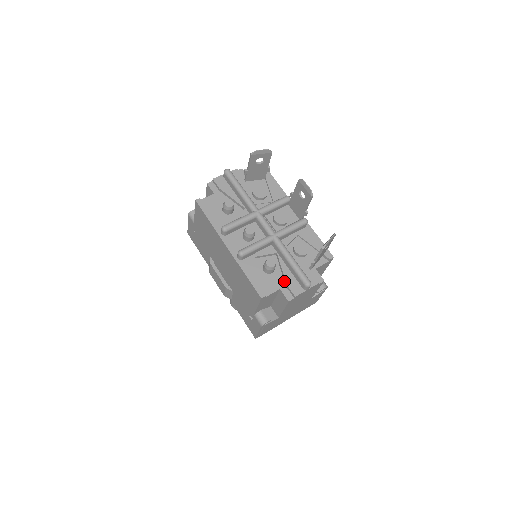
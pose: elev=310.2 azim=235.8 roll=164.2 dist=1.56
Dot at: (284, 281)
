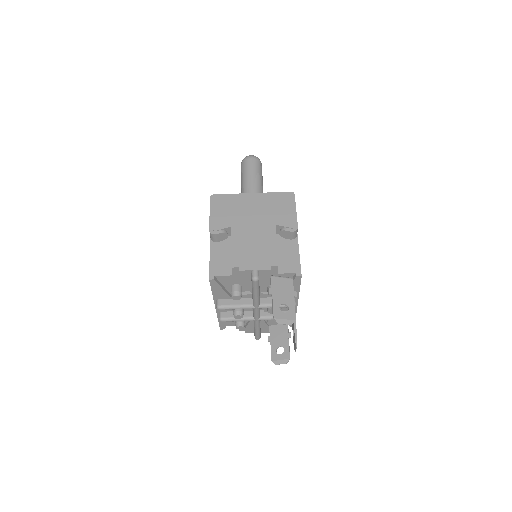
Dot at: (246, 324)
